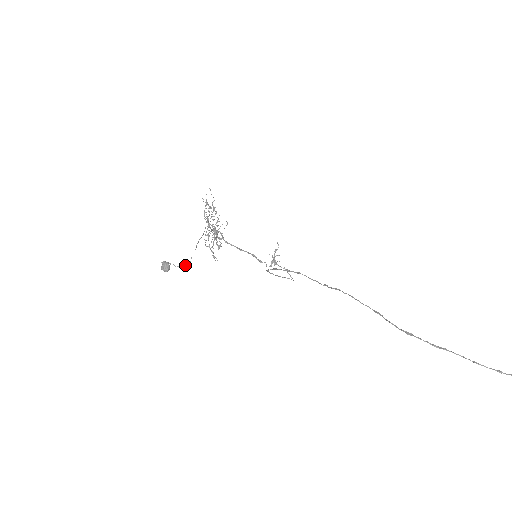
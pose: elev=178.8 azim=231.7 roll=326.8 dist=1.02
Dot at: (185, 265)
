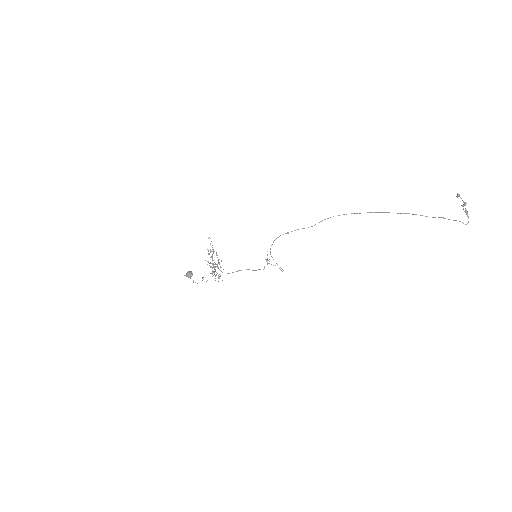
Dot at: occluded
